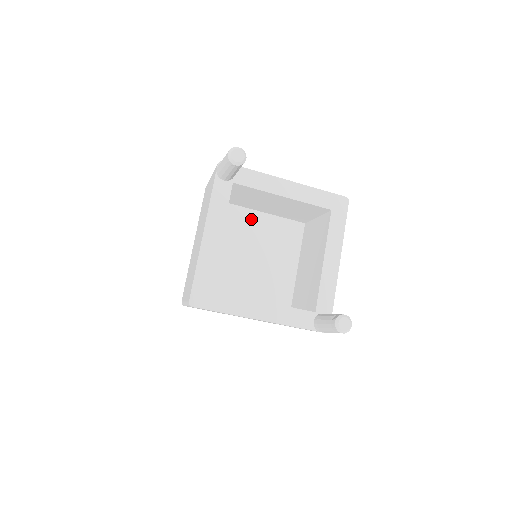
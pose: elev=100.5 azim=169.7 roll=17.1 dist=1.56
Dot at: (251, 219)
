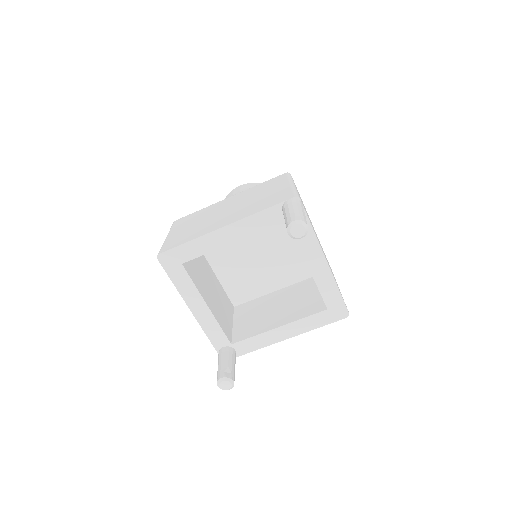
Dot at: (285, 232)
